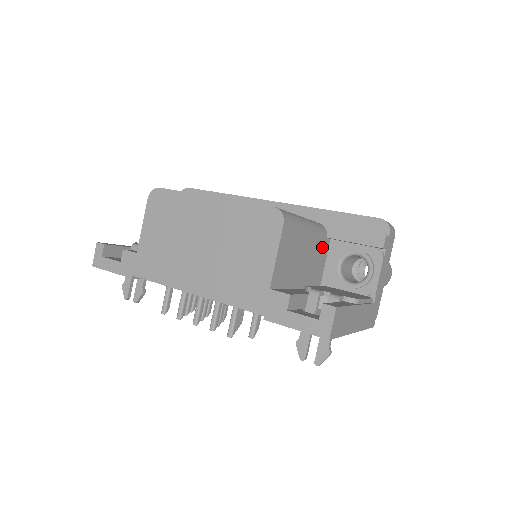
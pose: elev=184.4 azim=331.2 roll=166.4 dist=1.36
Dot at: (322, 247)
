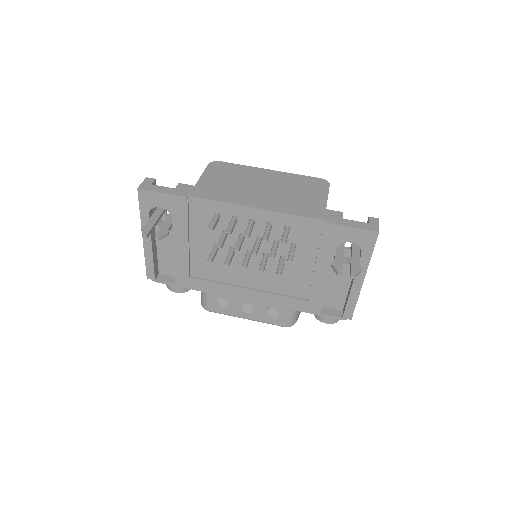
Dot at: occluded
